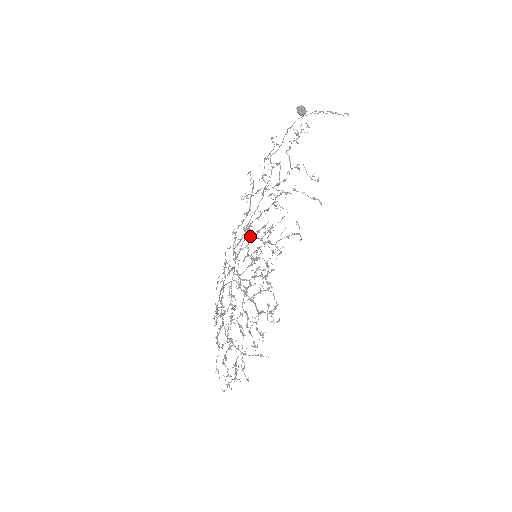
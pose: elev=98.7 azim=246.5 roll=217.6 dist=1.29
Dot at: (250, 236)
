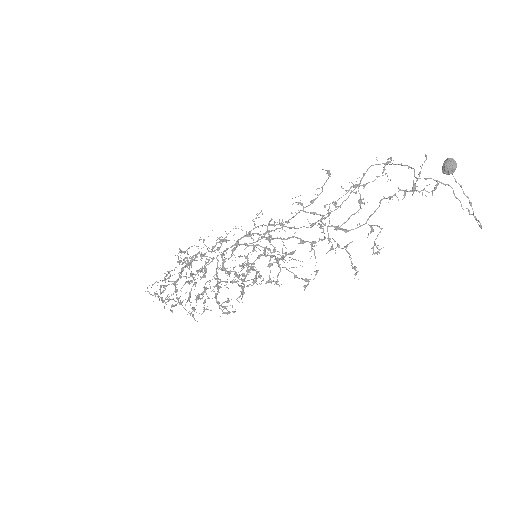
Dot at: occluded
